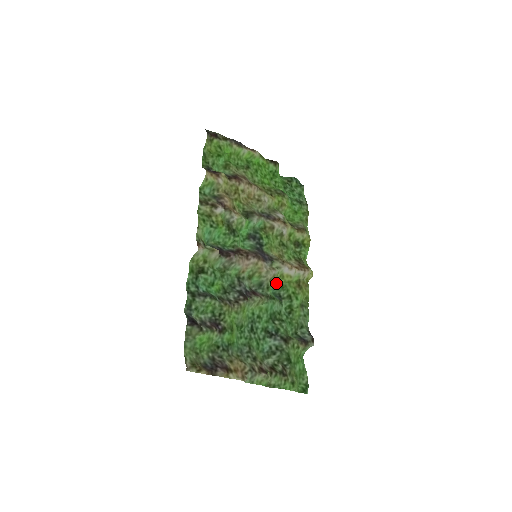
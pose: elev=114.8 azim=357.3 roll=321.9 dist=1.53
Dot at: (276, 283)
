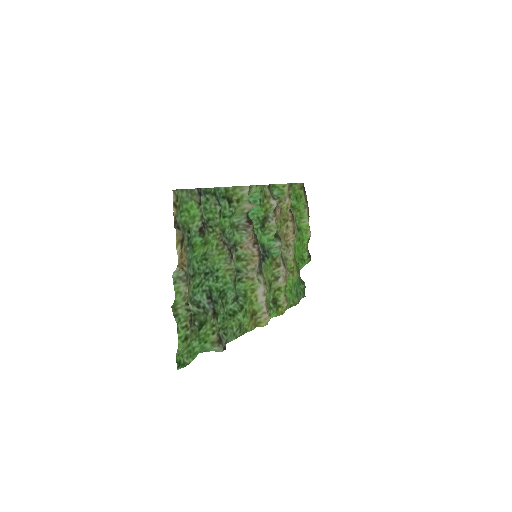
Dot at: (244, 290)
